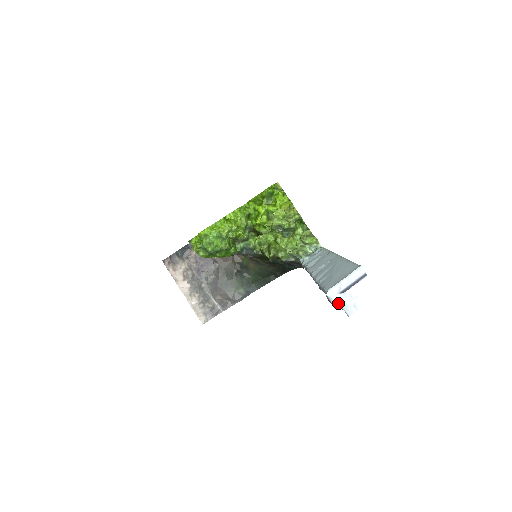
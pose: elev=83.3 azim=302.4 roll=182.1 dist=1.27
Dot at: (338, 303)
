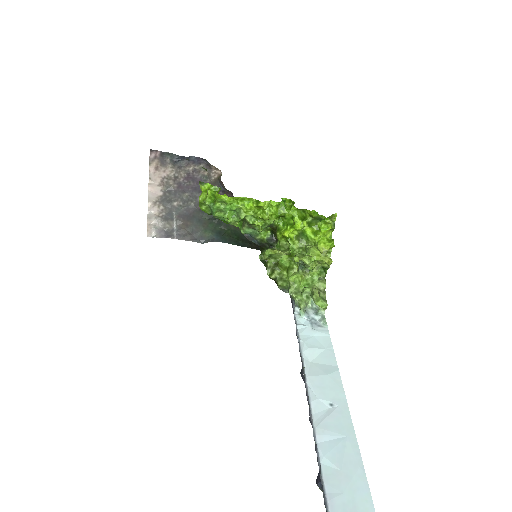
Dot at: out of frame
